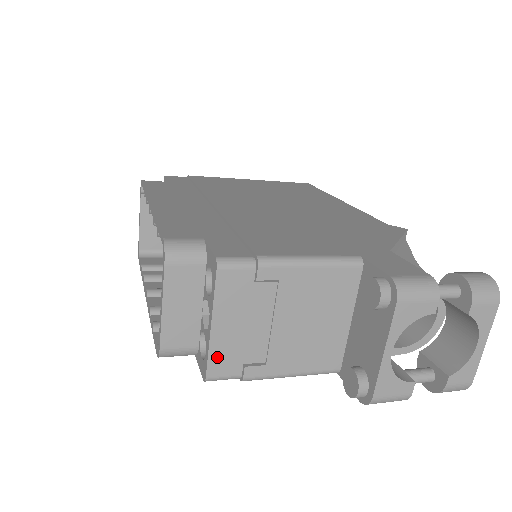
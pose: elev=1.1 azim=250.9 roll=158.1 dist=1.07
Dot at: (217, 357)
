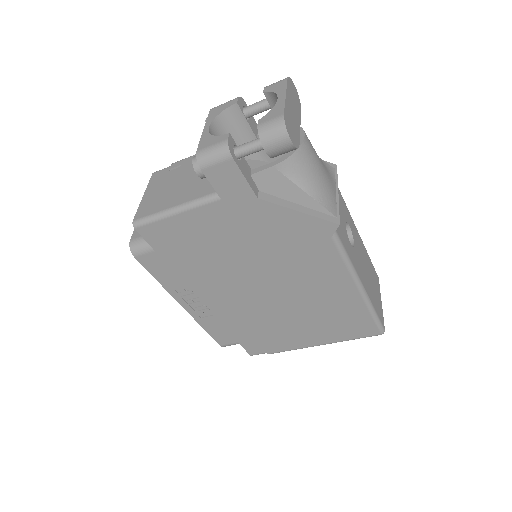
Dot at: (142, 209)
